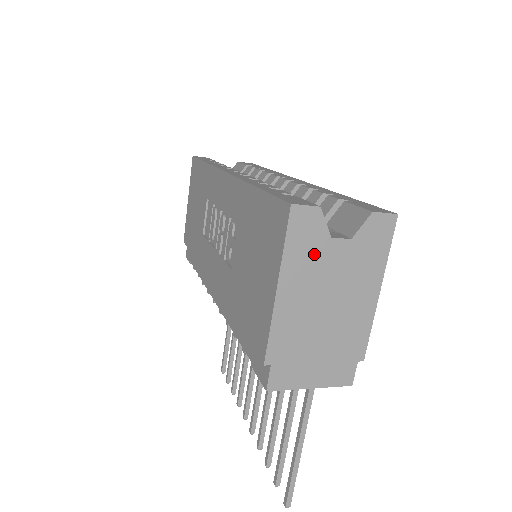
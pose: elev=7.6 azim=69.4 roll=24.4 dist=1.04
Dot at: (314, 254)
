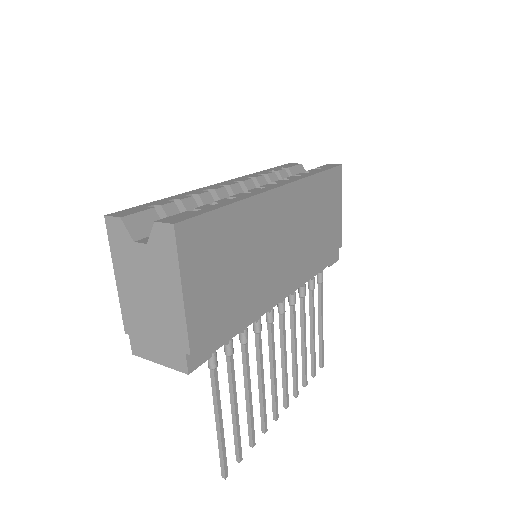
Dot at: (128, 254)
